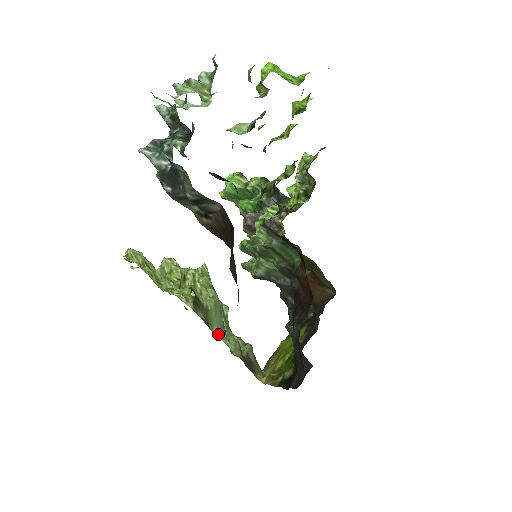
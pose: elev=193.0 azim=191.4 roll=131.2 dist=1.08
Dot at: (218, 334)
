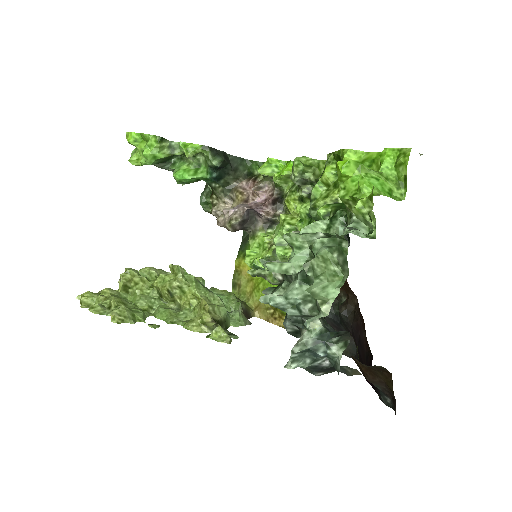
Dot at: (231, 324)
